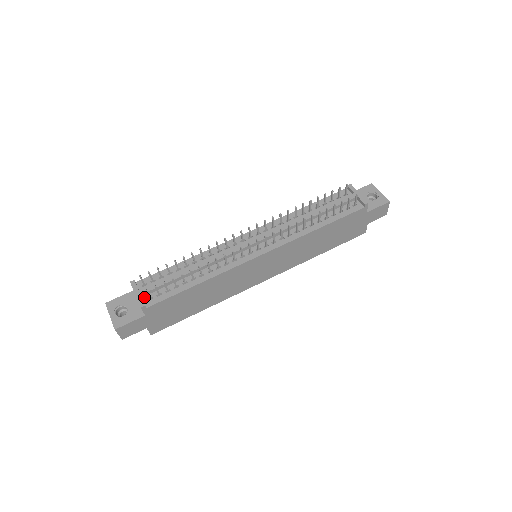
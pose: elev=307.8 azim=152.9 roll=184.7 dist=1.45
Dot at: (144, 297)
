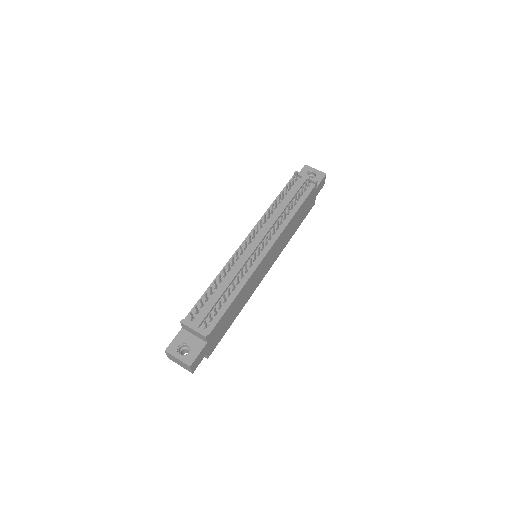
Dot at: (200, 328)
